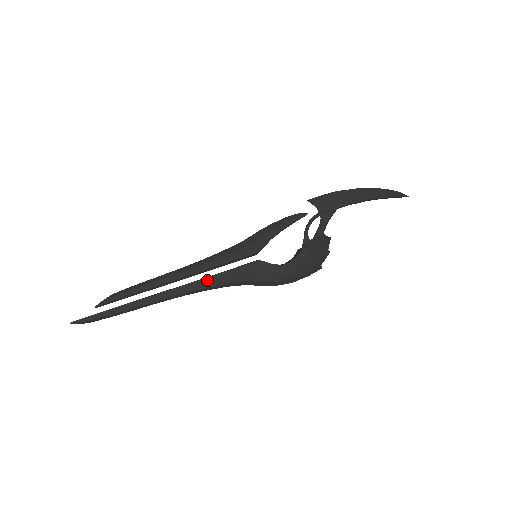
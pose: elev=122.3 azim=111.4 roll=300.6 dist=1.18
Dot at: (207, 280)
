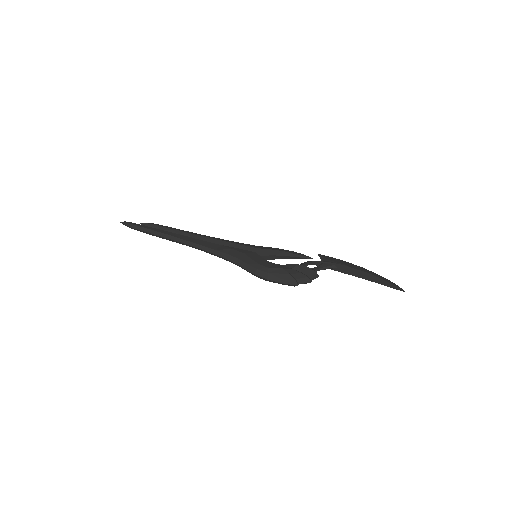
Dot at: (213, 244)
